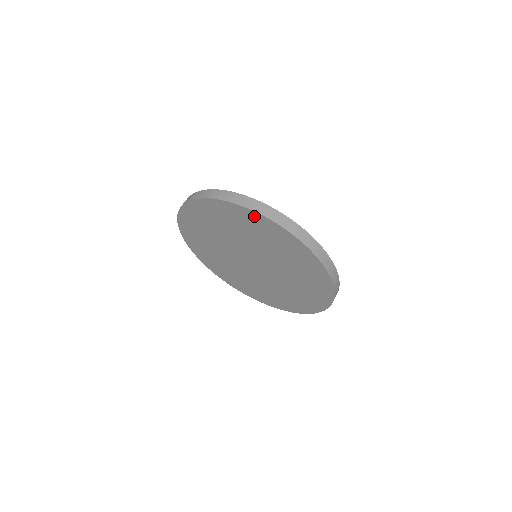
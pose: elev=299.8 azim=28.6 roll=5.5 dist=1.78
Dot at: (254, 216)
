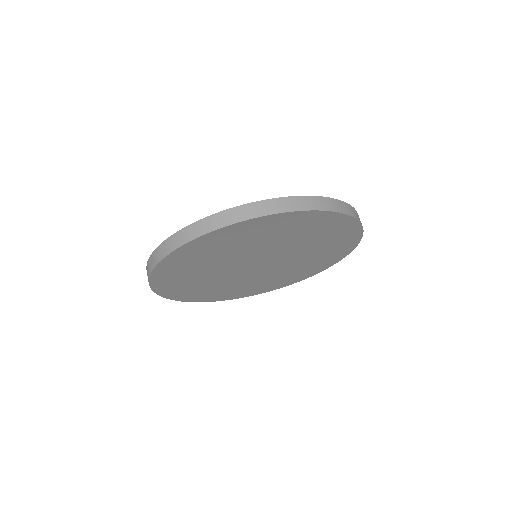
Dot at: (170, 261)
